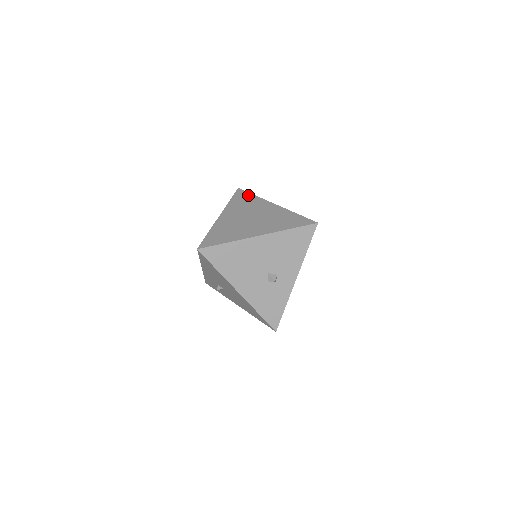
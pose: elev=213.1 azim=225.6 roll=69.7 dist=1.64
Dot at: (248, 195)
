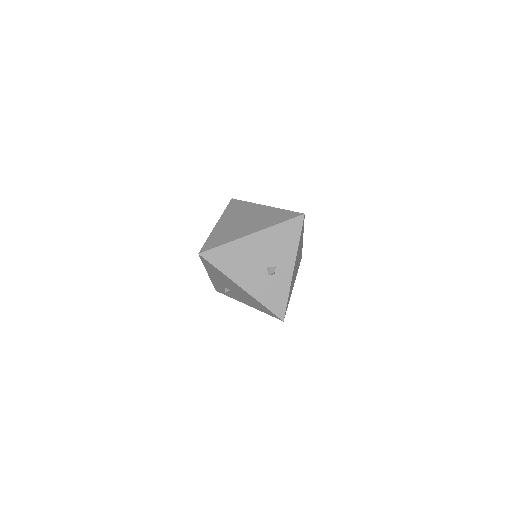
Dot at: (241, 202)
